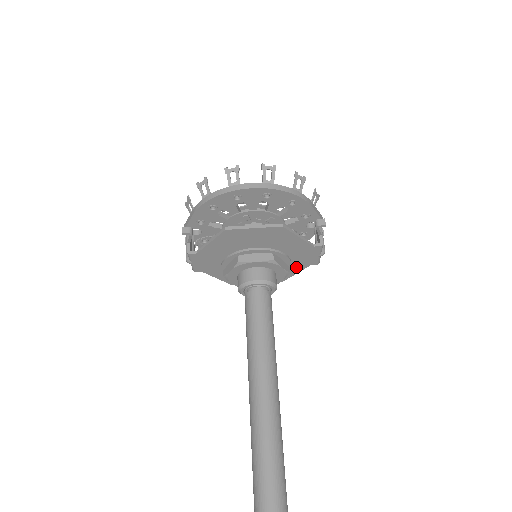
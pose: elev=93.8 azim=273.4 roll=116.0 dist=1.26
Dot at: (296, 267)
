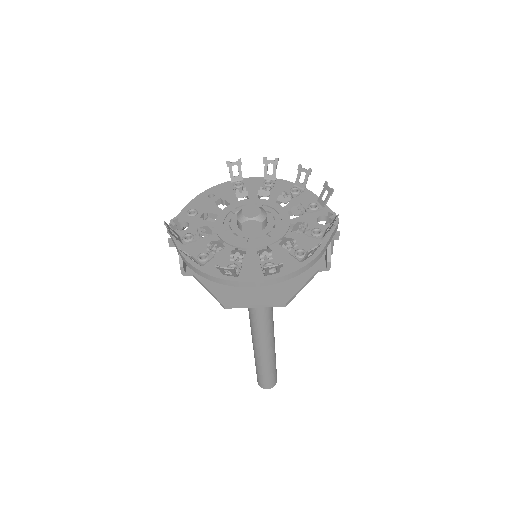
Dot at: occluded
